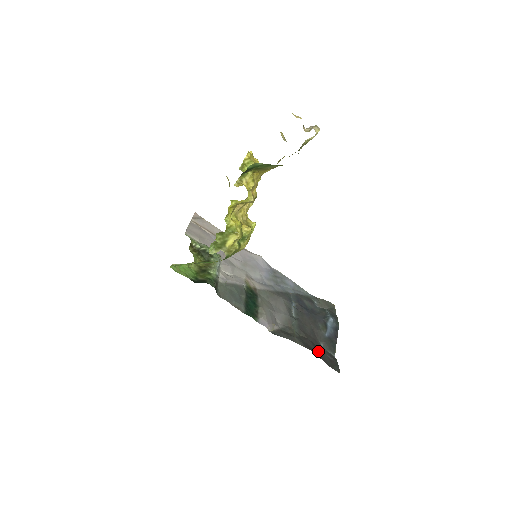
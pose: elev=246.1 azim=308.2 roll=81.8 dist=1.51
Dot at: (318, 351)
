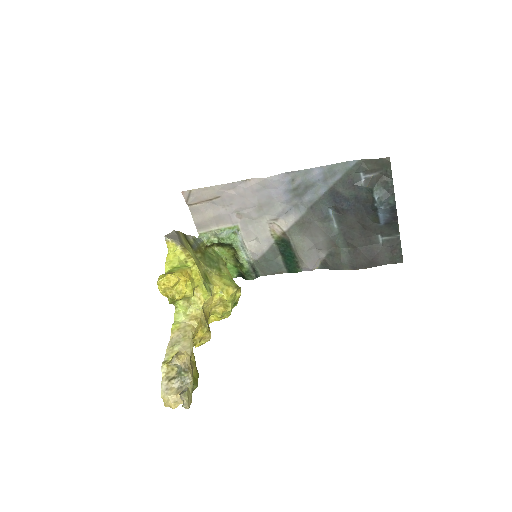
Dot at: (371, 258)
